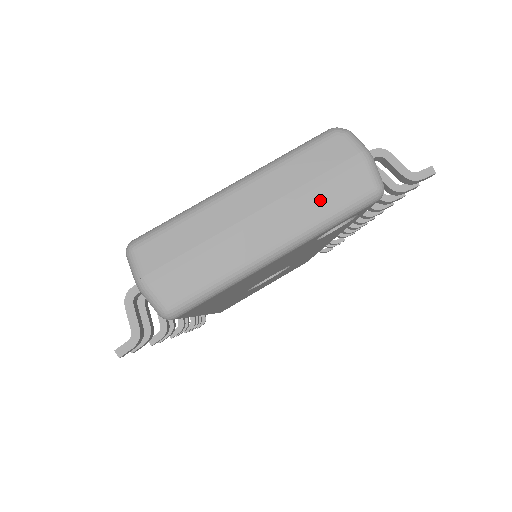
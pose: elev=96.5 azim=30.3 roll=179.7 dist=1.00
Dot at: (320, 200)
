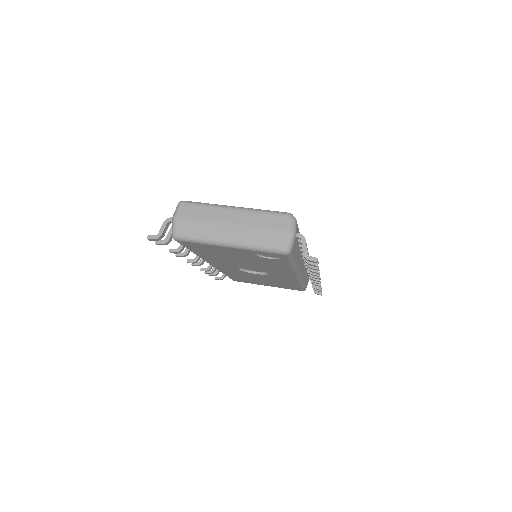
Dot at: (260, 236)
